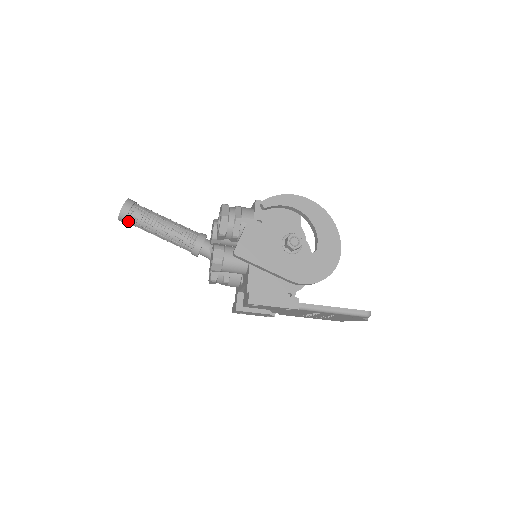
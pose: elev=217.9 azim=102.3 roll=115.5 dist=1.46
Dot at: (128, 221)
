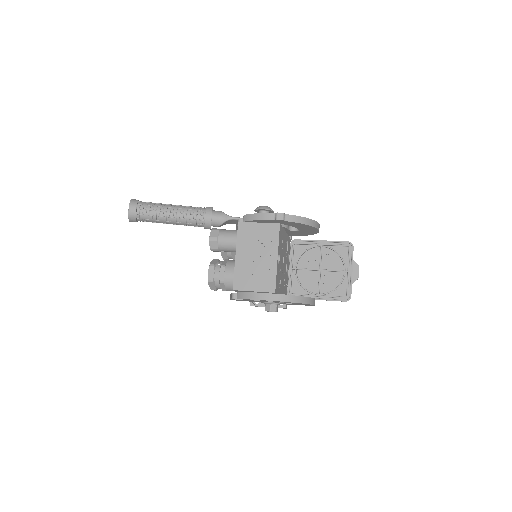
Dot at: occluded
